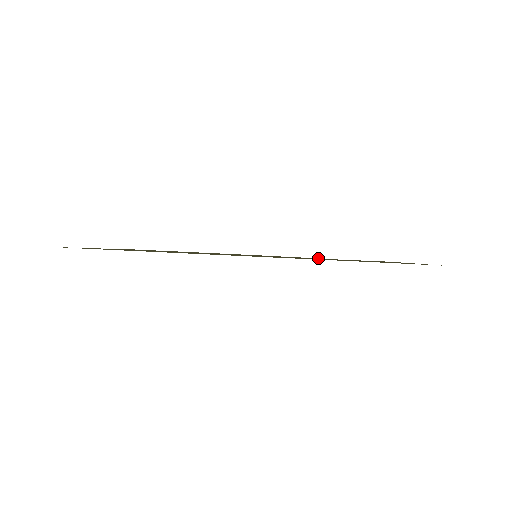
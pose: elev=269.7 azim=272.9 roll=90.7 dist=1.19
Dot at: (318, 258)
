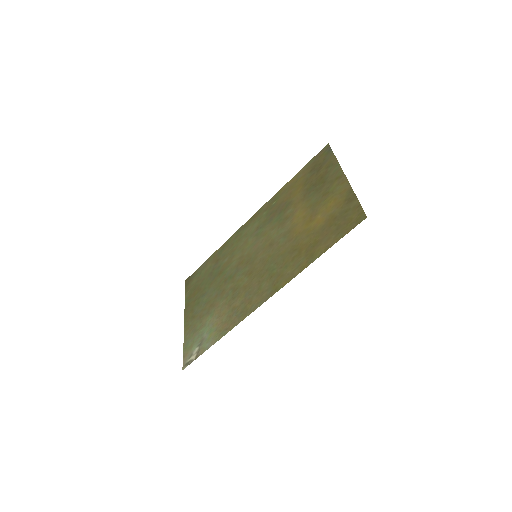
Dot at: (284, 192)
